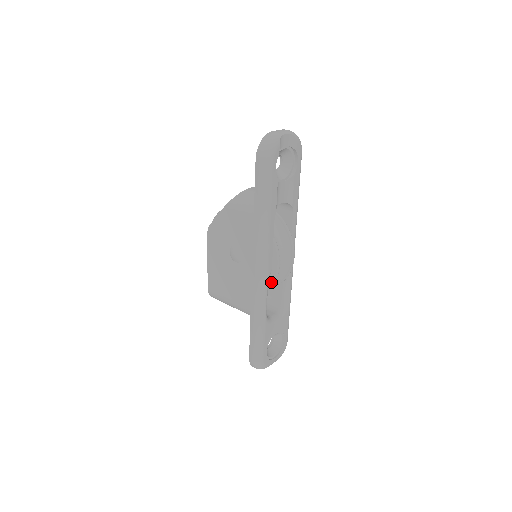
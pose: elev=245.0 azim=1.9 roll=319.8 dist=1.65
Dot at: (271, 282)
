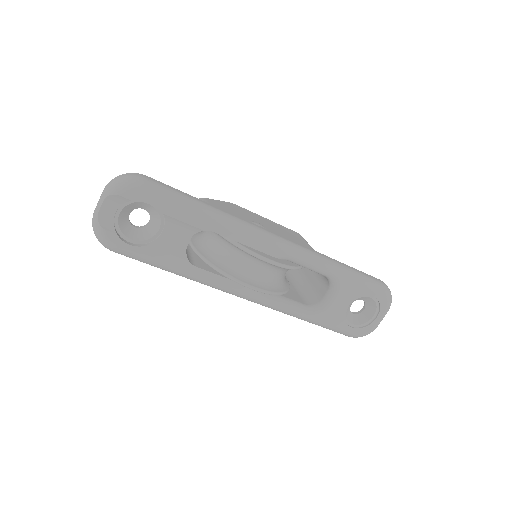
Dot at: (272, 294)
